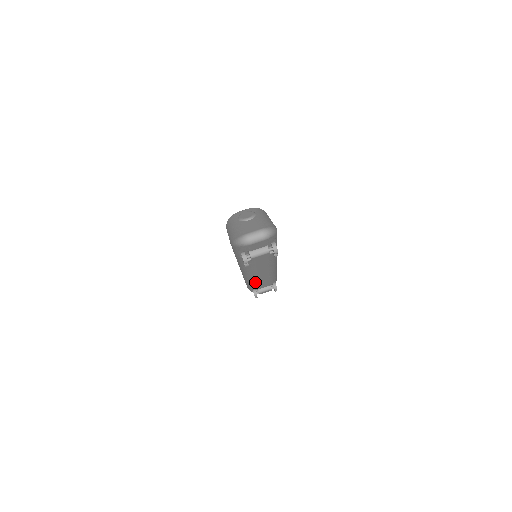
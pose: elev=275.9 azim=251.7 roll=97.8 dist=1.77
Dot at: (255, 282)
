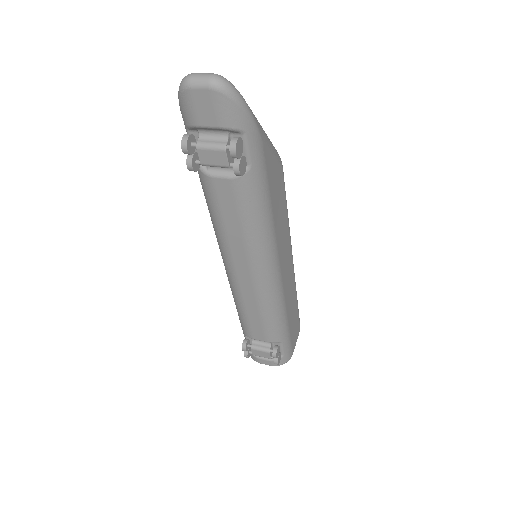
Dot at: (240, 301)
